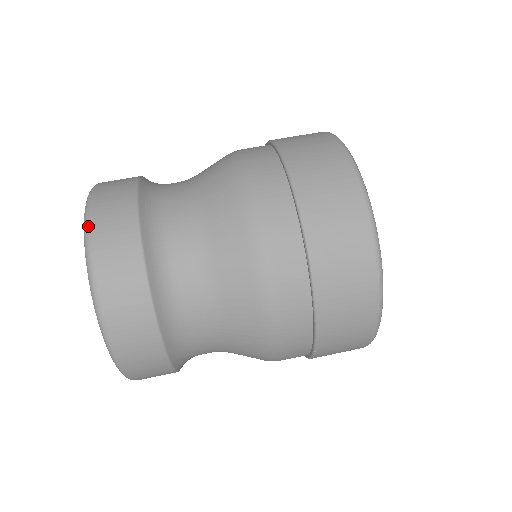
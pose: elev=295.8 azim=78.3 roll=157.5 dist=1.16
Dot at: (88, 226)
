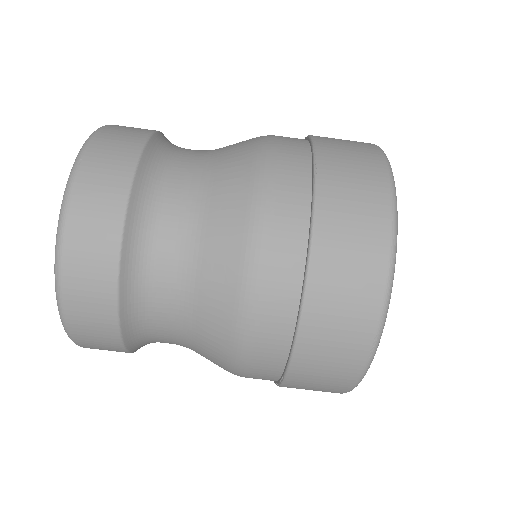
Dot at: (60, 299)
